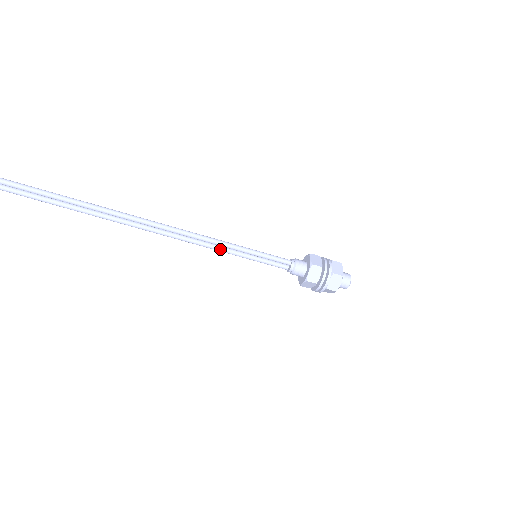
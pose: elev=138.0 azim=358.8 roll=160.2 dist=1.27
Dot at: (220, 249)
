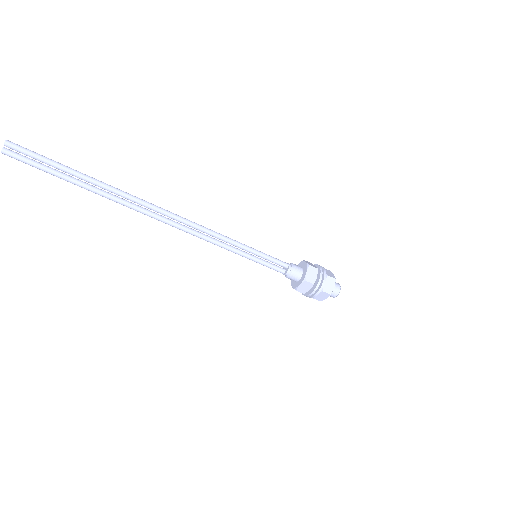
Dot at: (223, 245)
